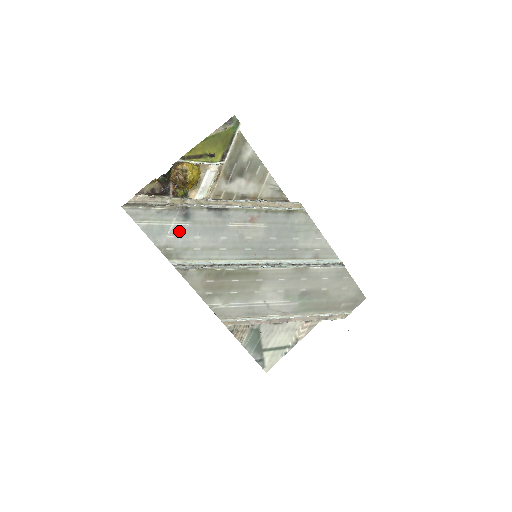
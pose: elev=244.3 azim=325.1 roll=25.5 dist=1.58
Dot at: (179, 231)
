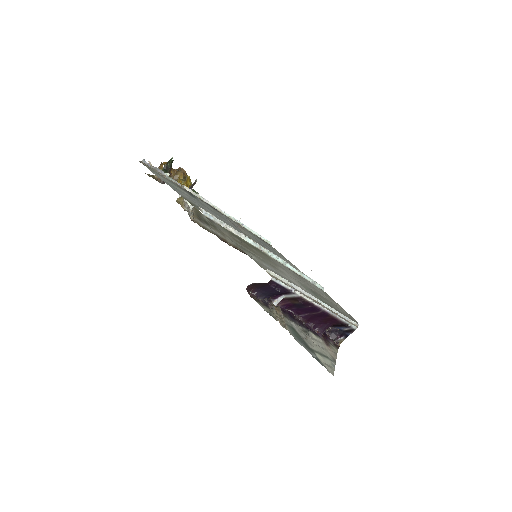
Dot at: (192, 199)
